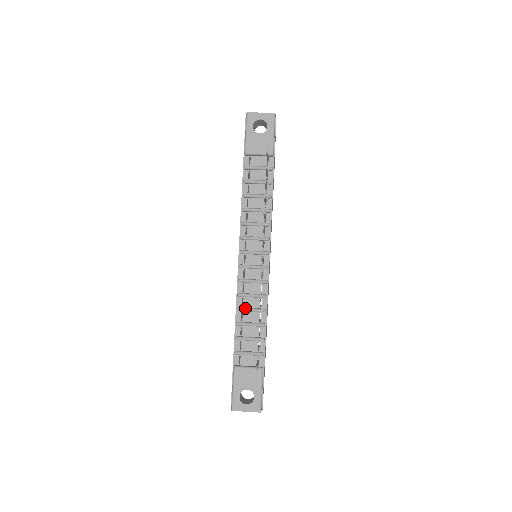
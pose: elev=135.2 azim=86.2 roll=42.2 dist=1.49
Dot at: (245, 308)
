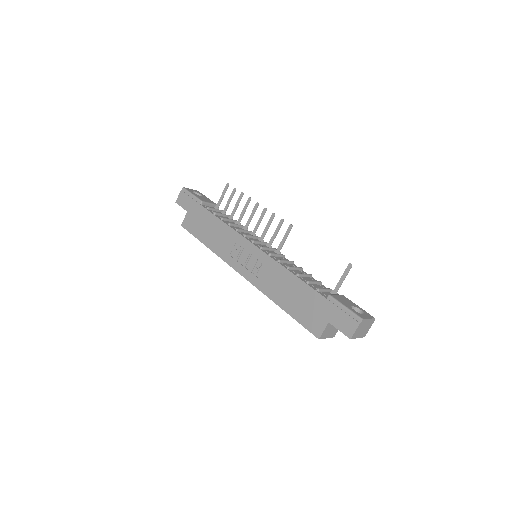
Dot at: (291, 266)
